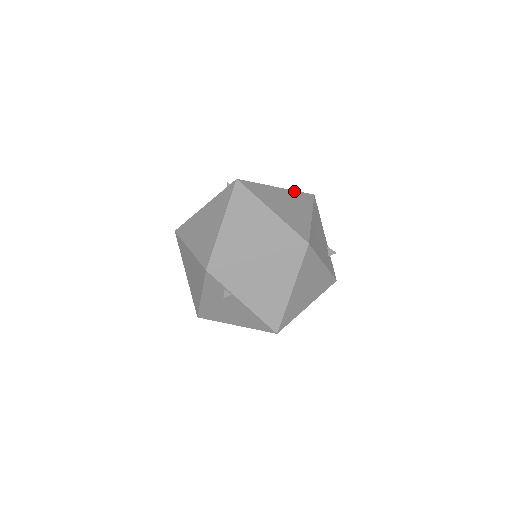
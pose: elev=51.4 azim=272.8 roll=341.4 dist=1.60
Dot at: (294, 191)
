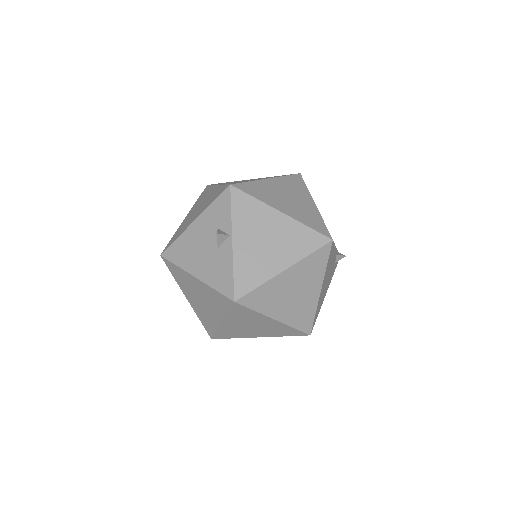
Dot at: (306, 258)
